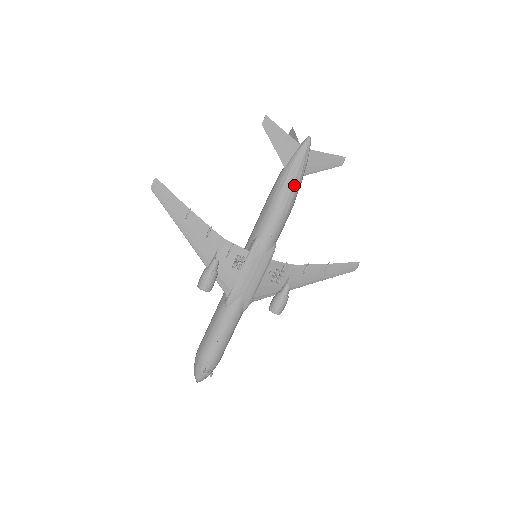
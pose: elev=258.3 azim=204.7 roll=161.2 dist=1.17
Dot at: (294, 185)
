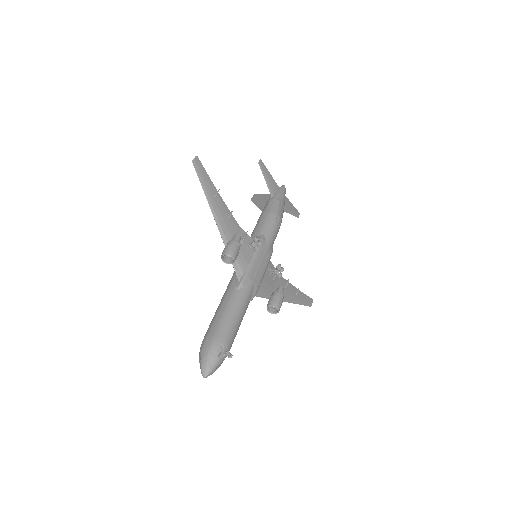
Dot at: (282, 208)
